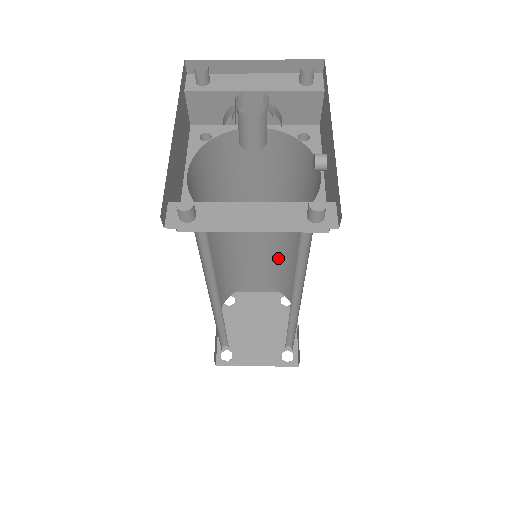
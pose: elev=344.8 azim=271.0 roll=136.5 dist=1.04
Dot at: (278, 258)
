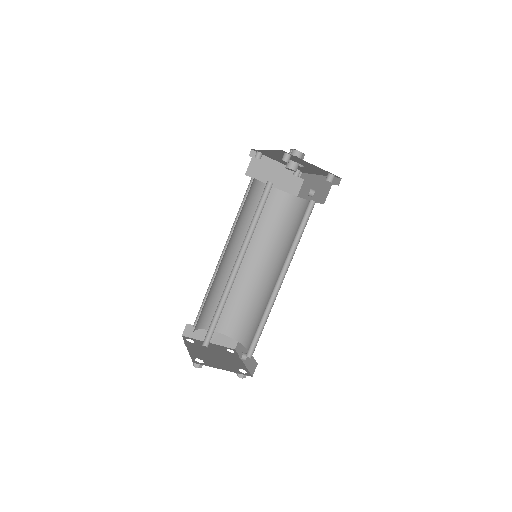
Dot at: (244, 294)
